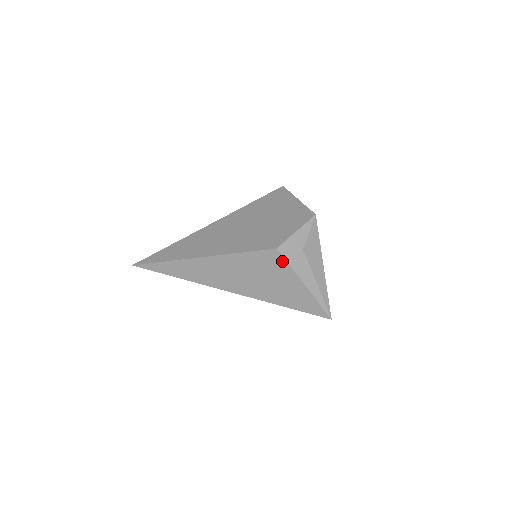
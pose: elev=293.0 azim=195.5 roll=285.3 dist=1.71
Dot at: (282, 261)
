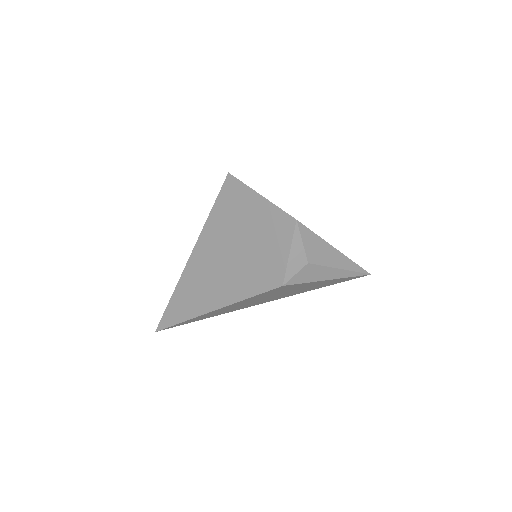
Dot at: (295, 285)
